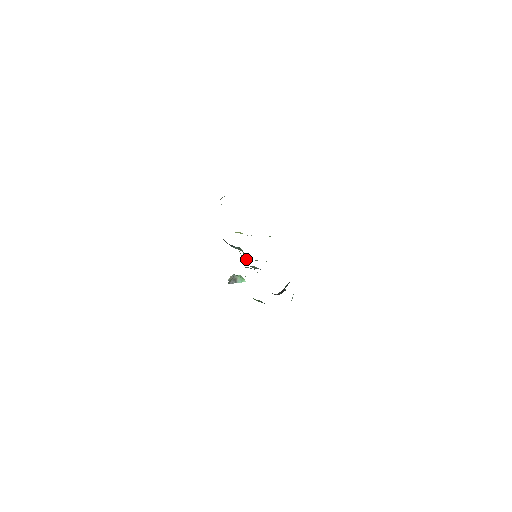
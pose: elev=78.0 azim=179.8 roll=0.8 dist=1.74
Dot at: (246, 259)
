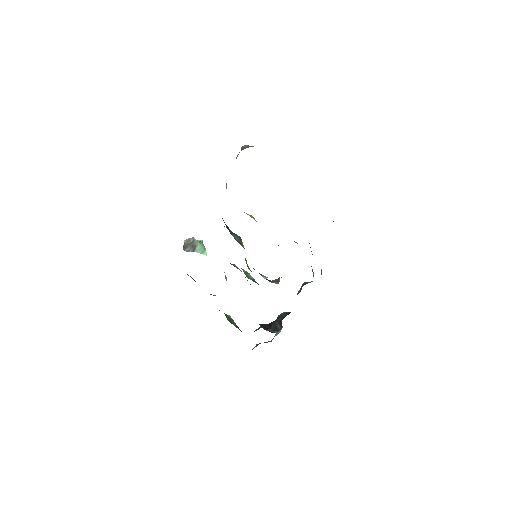
Dot at: (247, 266)
